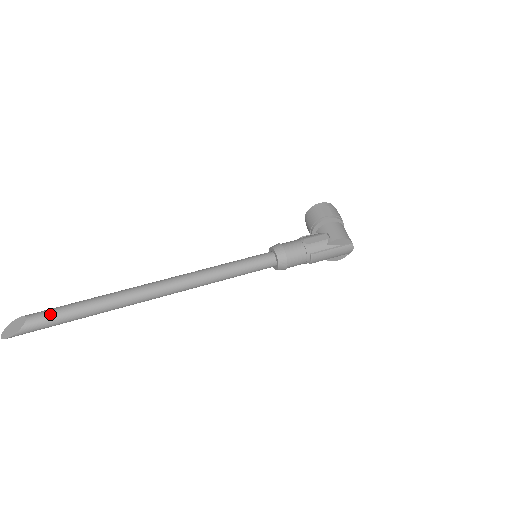
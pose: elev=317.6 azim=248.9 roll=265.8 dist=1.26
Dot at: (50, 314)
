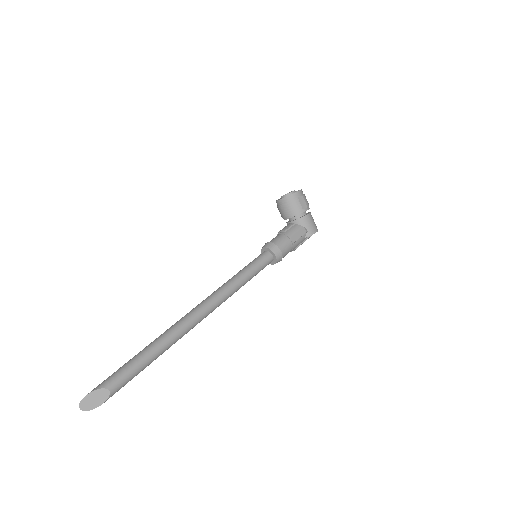
Dot at: (128, 378)
